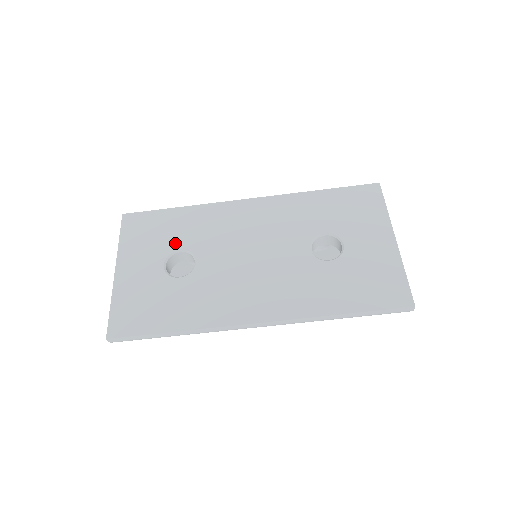
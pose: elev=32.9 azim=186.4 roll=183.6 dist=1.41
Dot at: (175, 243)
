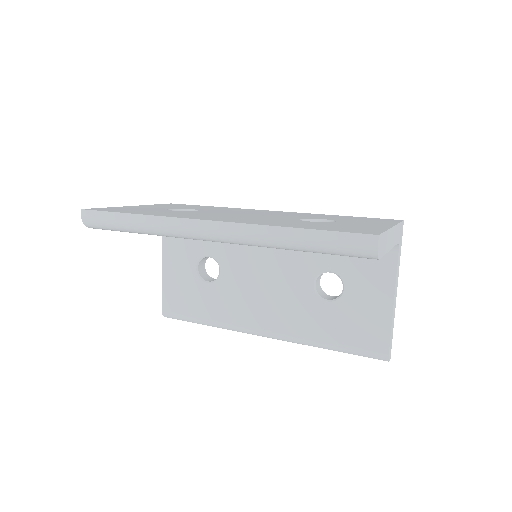
Dot at: (191, 208)
